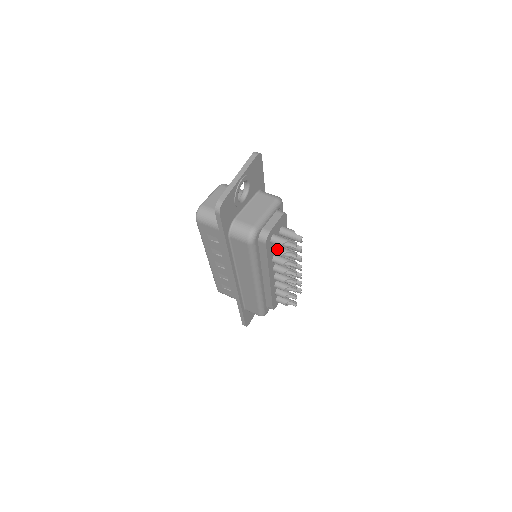
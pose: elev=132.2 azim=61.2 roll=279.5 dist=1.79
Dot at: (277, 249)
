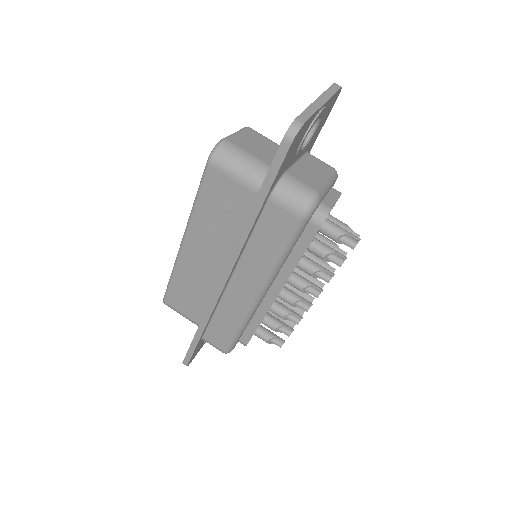
Dot at: (320, 245)
